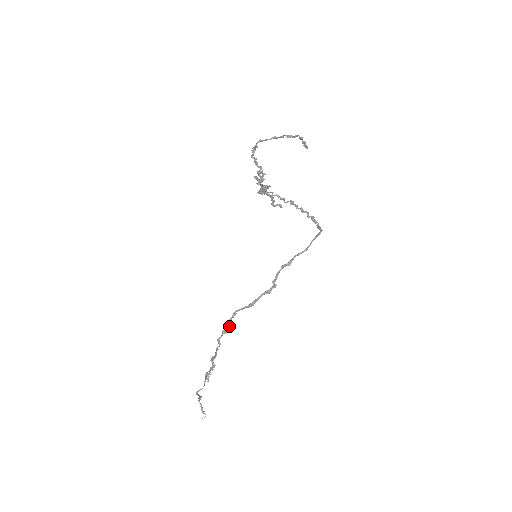
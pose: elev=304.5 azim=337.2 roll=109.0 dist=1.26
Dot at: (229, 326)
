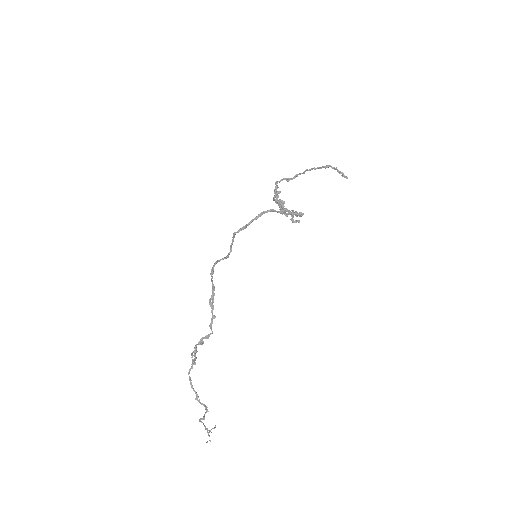
Dot at: (213, 309)
